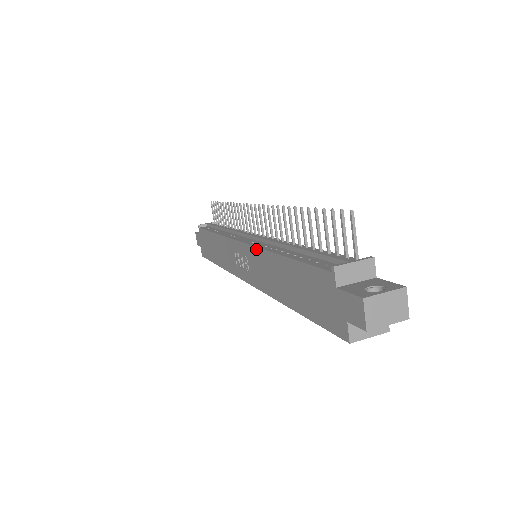
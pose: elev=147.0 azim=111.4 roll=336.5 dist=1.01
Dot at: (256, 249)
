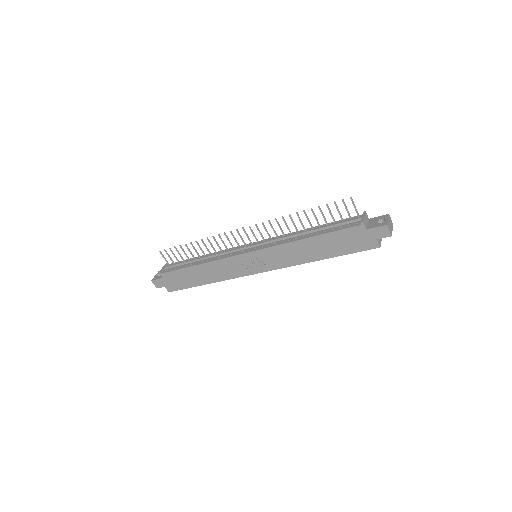
Dot at: (276, 247)
